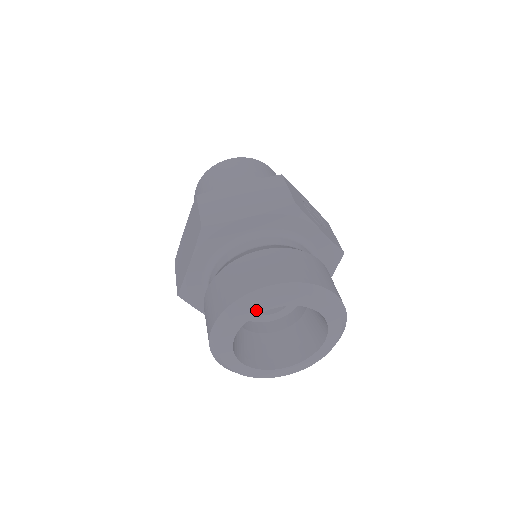
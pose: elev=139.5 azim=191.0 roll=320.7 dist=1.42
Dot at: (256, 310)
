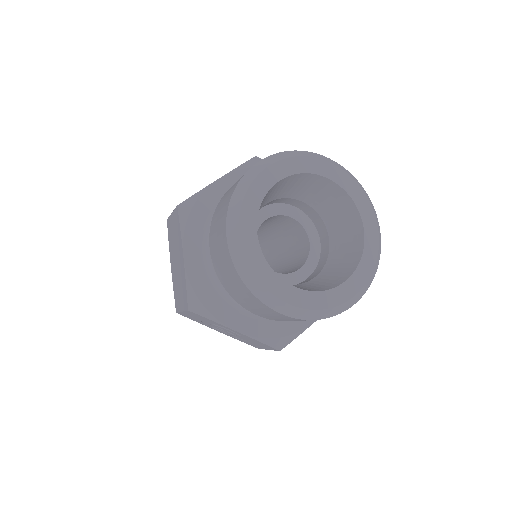
Dot at: (261, 188)
